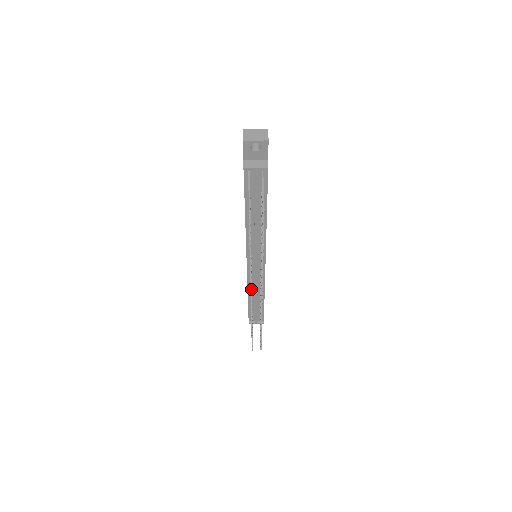
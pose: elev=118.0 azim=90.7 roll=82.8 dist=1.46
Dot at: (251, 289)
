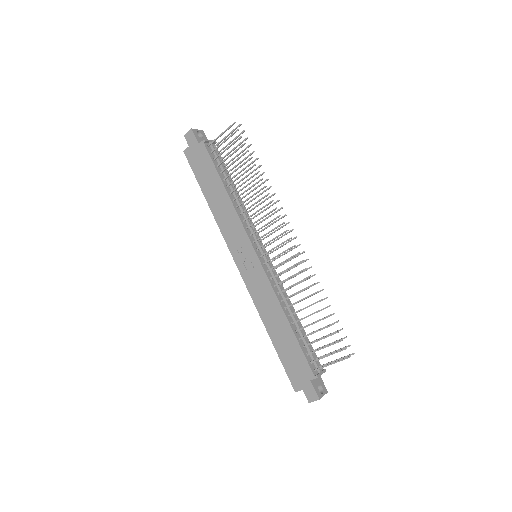
Dot at: (282, 223)
